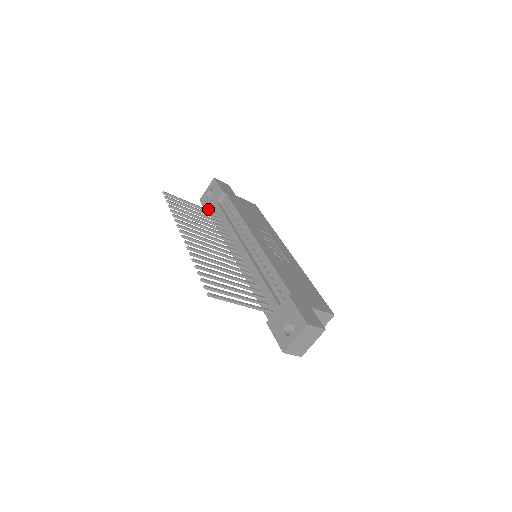
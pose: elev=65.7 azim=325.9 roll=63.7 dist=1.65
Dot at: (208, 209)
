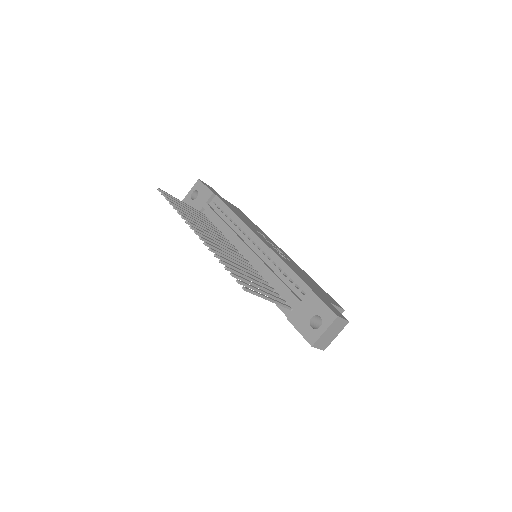
Dot at: occluded
